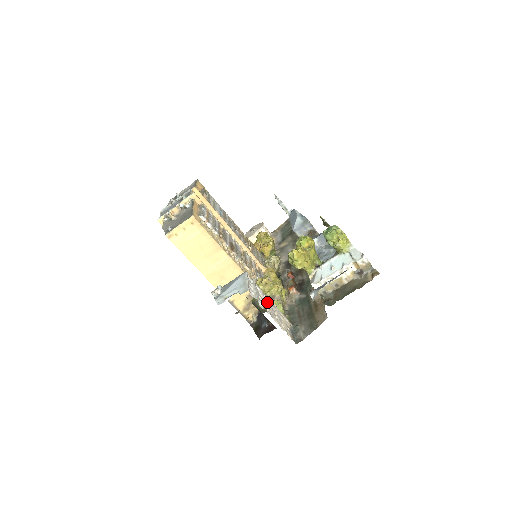
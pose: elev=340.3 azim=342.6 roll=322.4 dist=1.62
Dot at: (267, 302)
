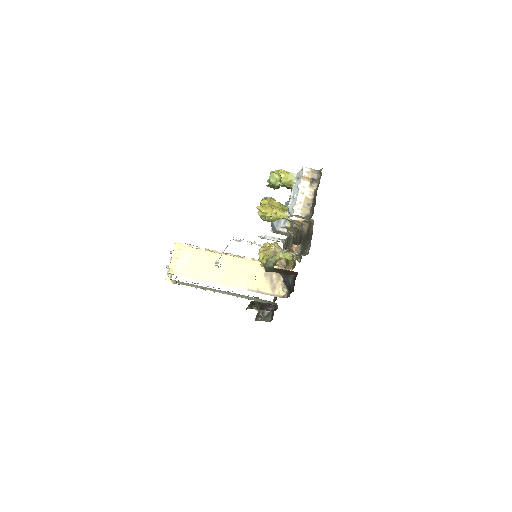
Dot at: occluded
